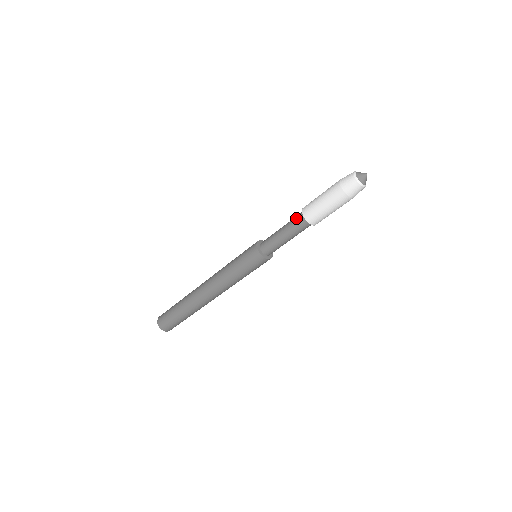
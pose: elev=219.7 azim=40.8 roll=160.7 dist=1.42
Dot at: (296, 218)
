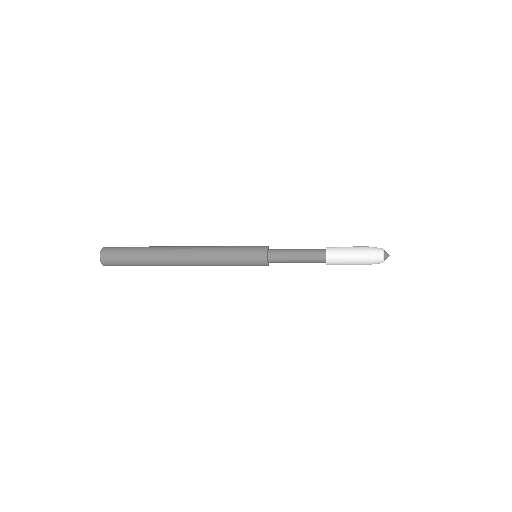
Dot at: (317, 253)
